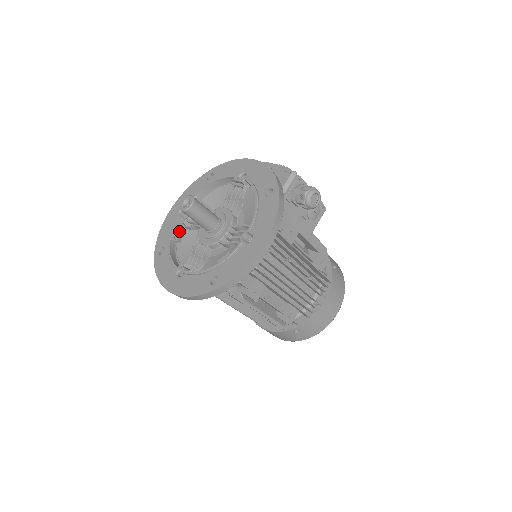
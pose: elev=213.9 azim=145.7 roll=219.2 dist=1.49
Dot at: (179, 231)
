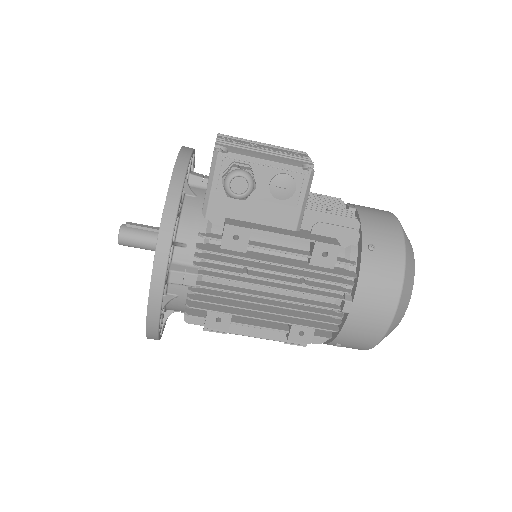
Dot at: occluded
